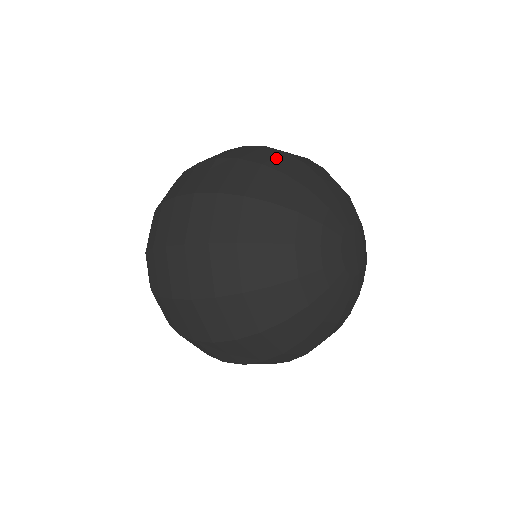
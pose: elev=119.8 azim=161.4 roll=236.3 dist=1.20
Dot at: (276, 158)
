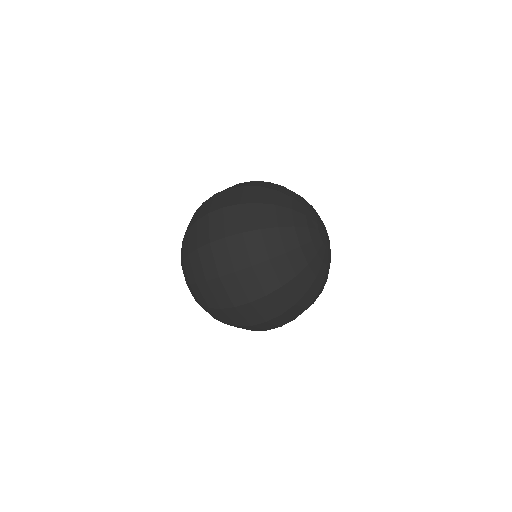
Dot at: (261, 194)
